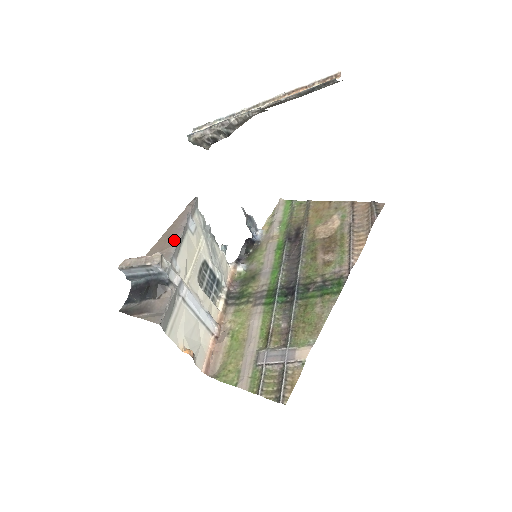
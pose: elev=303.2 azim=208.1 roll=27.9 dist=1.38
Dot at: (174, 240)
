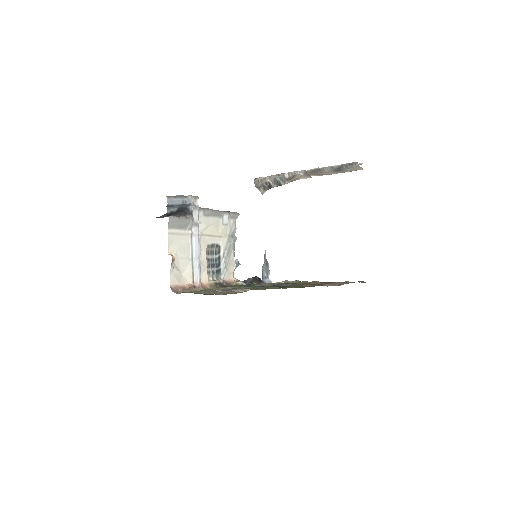
Dot at: (210, 209)
